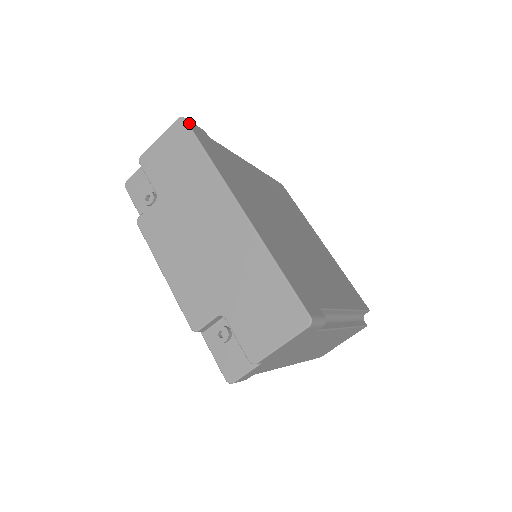
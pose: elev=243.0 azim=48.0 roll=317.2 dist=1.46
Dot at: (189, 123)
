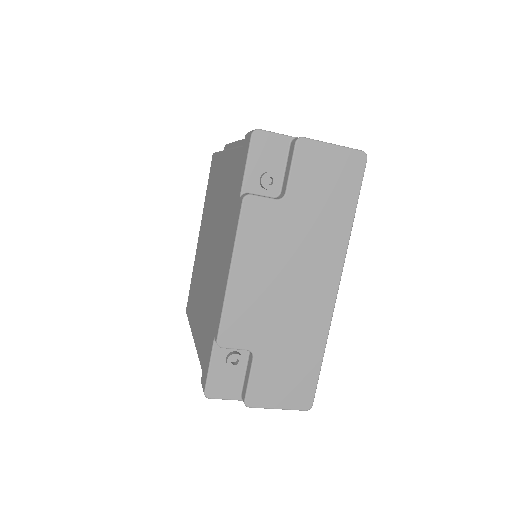
Dot at: (365, 166)
